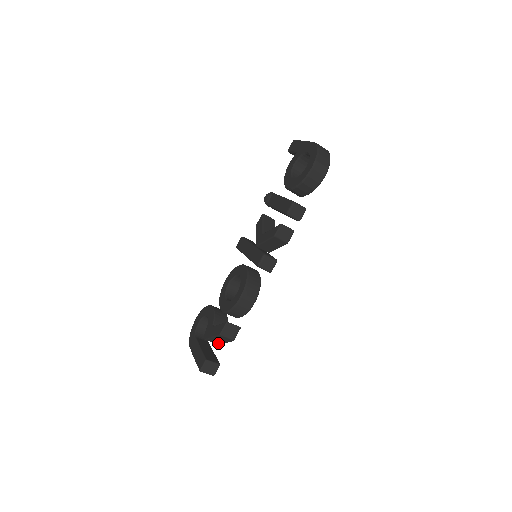
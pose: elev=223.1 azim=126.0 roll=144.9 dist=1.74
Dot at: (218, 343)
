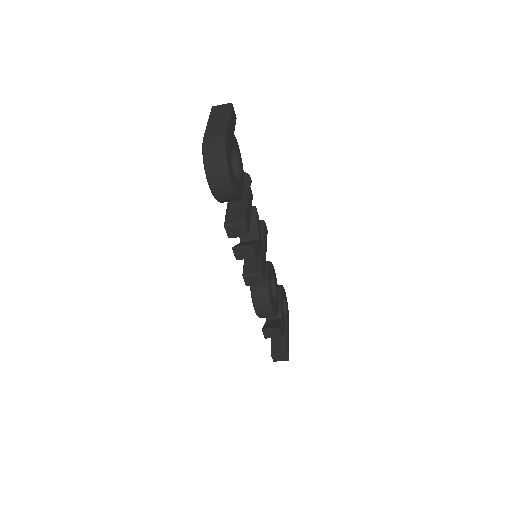
Dot at: occluded
